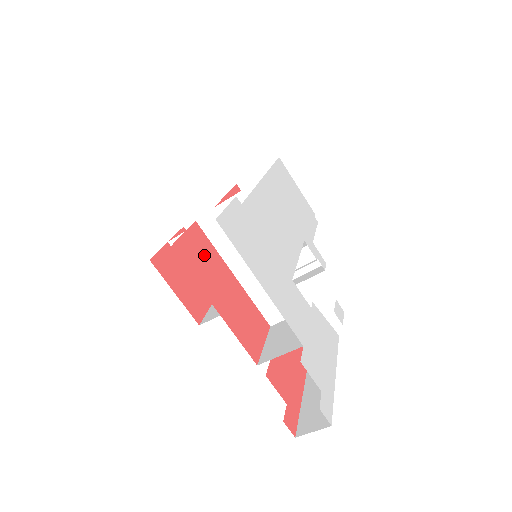
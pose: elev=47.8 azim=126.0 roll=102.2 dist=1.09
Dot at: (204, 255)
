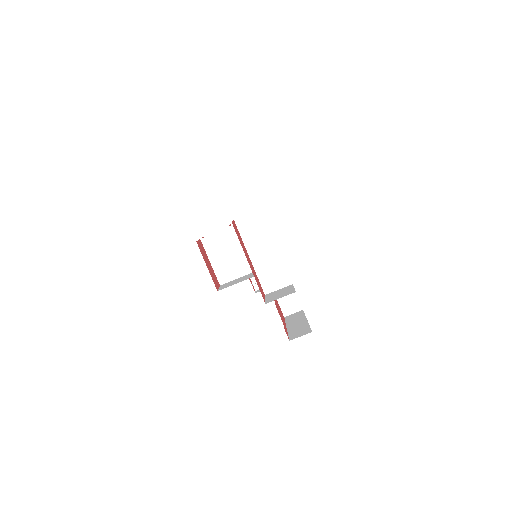
Dot at: occluded
